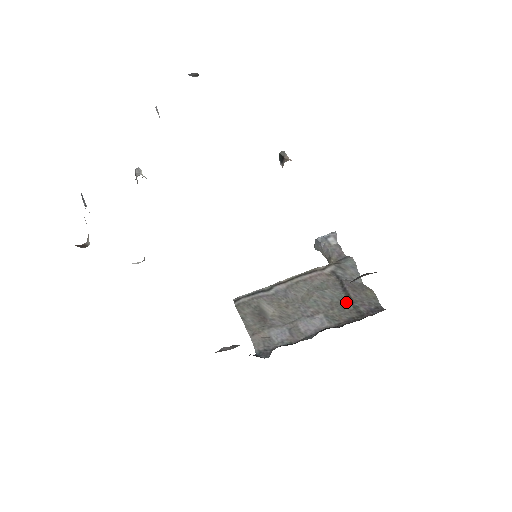
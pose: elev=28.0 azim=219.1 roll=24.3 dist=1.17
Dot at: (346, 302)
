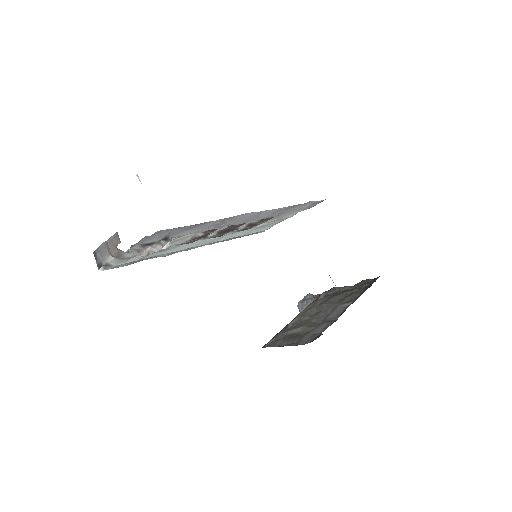
Dot at: (350, 293)
